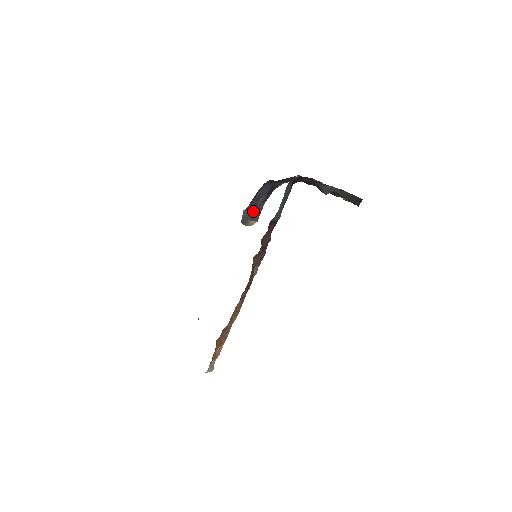
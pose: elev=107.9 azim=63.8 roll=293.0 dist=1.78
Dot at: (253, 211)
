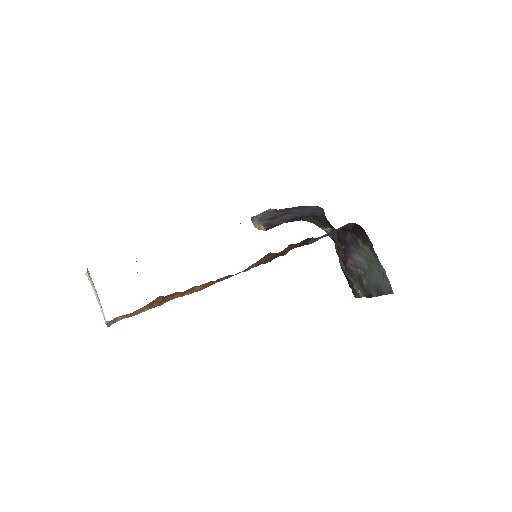
Dot at: (272, 218)
